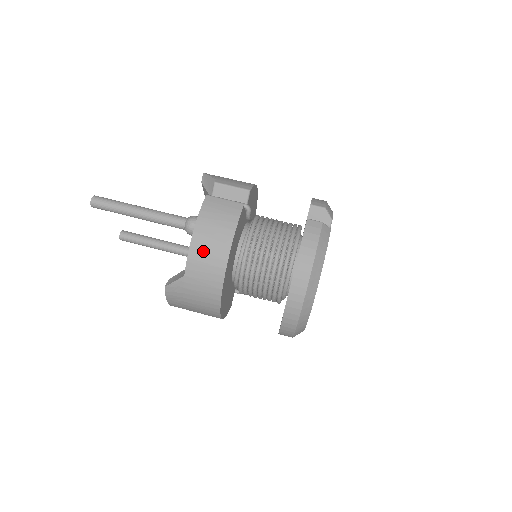
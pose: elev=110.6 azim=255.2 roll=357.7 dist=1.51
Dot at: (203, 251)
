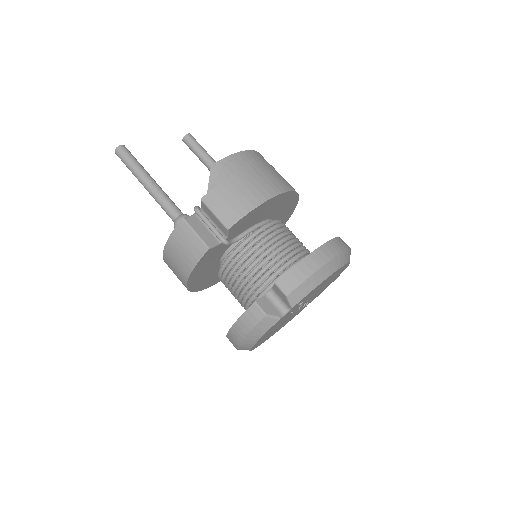
Dot at: (171, 265)
